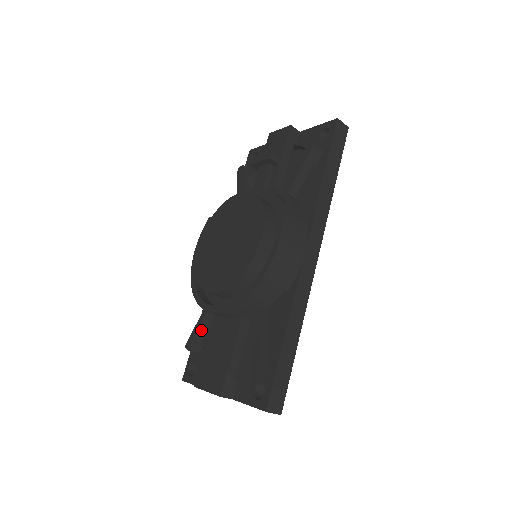
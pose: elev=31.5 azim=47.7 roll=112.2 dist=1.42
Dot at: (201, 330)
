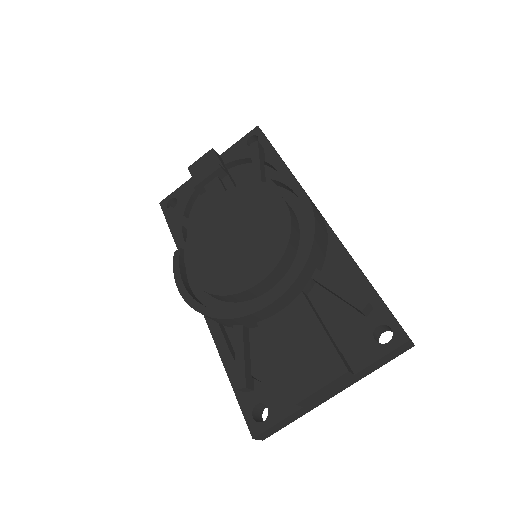
Dot at: (246, 357)
